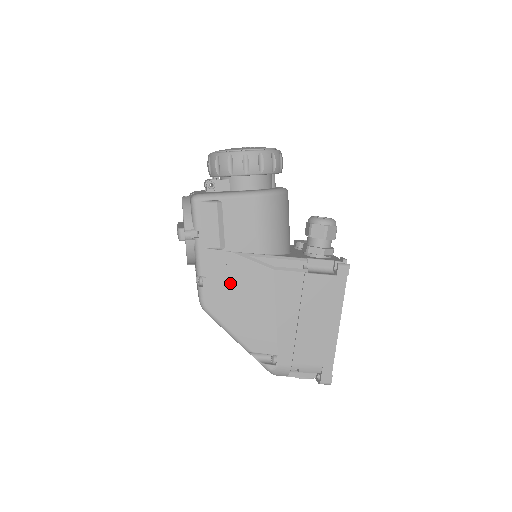
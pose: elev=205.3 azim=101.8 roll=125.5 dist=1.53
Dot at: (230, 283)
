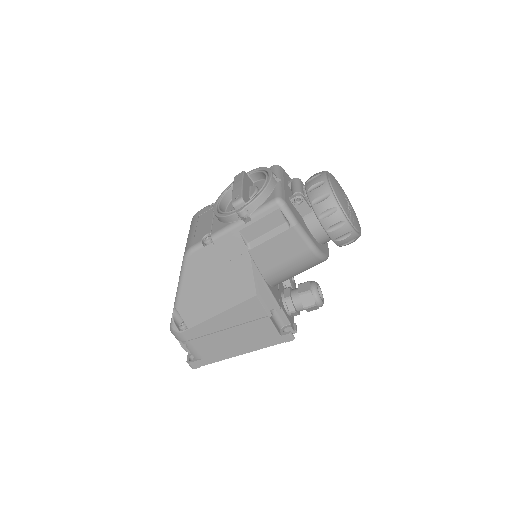
Dot at: (223, 267)
